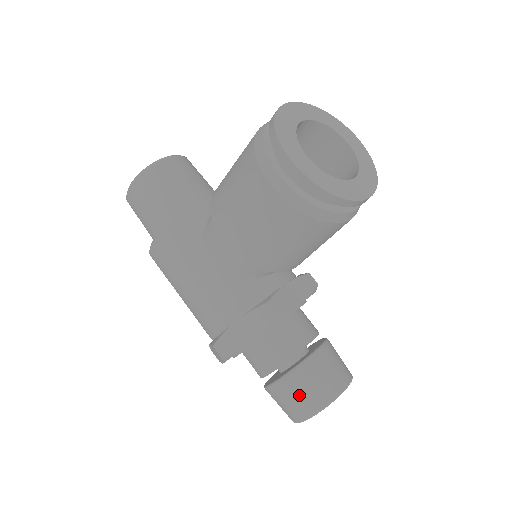
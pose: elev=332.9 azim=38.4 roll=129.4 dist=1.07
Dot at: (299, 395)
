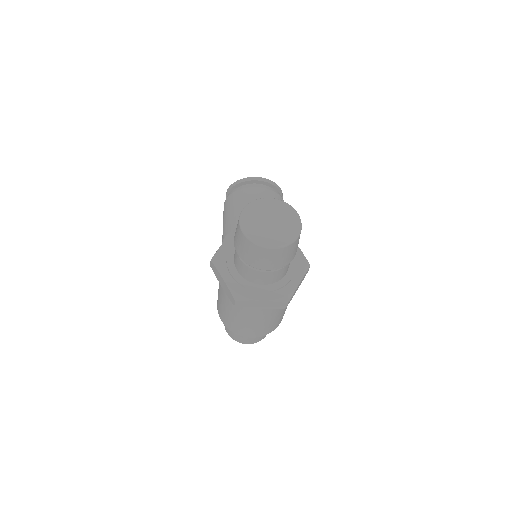
Dot at: occluded
